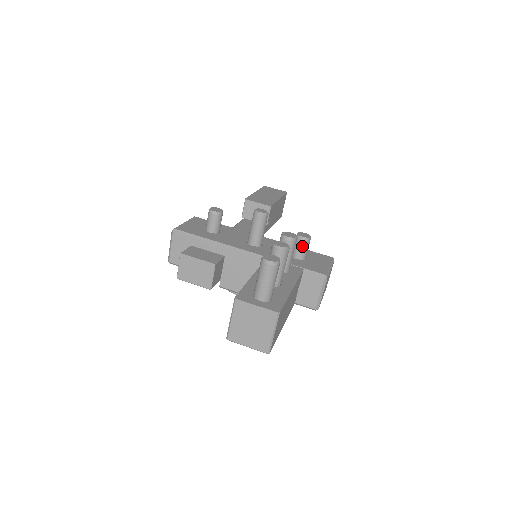
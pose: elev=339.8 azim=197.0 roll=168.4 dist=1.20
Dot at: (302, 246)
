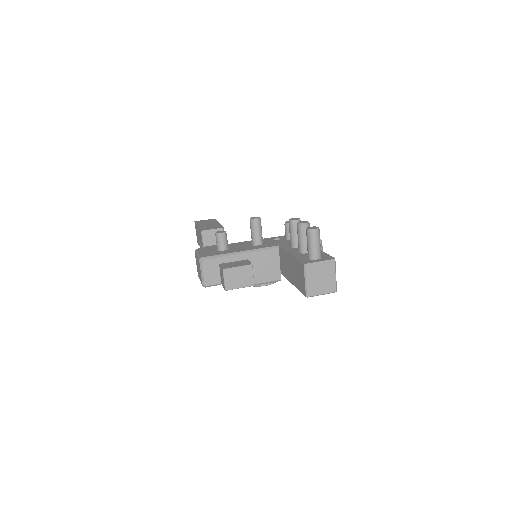
Dot at: occluded
